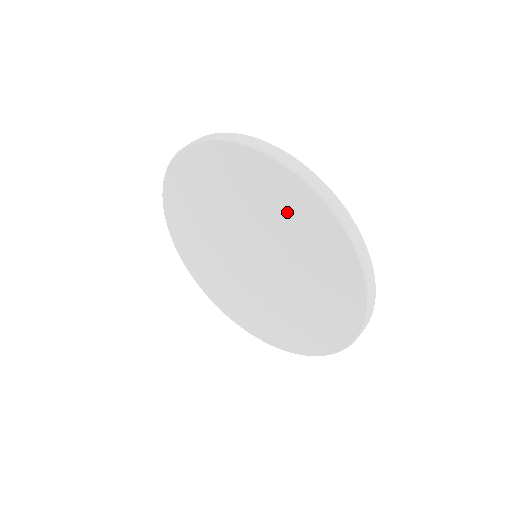
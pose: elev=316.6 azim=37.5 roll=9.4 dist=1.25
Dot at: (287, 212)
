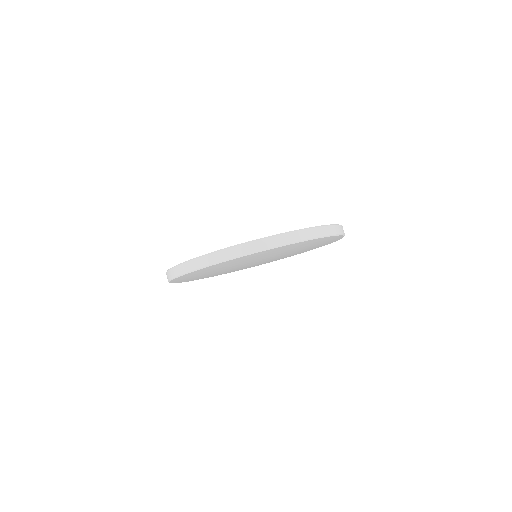
Dot at: occluded
